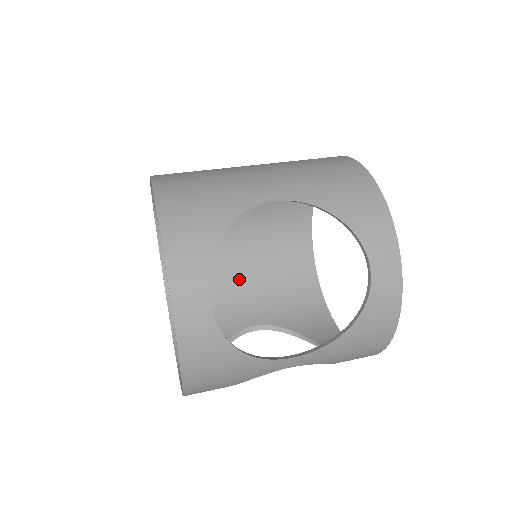
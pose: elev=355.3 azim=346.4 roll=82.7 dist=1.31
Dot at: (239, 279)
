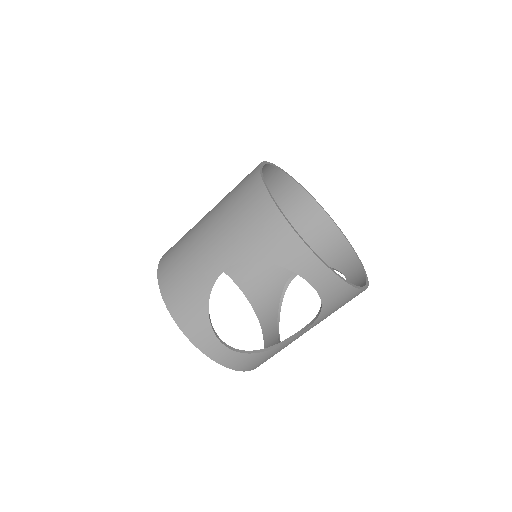
Dot at: occluded
